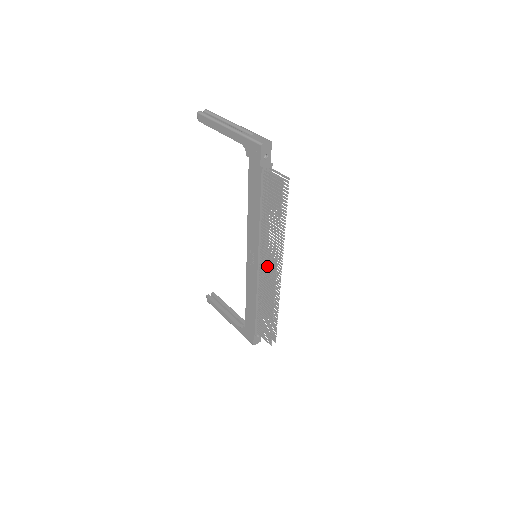
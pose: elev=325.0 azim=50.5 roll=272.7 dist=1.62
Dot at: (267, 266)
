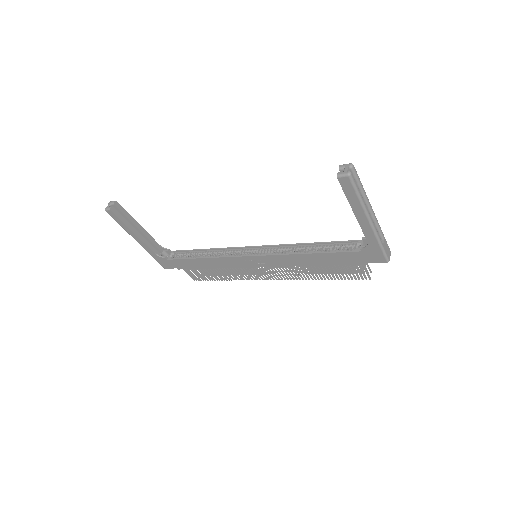
Dot at: occluded
